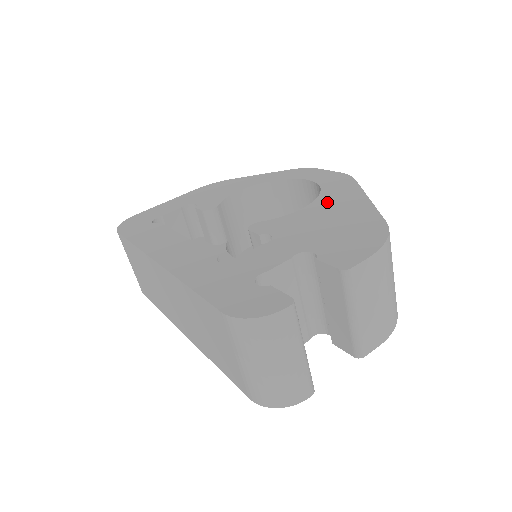
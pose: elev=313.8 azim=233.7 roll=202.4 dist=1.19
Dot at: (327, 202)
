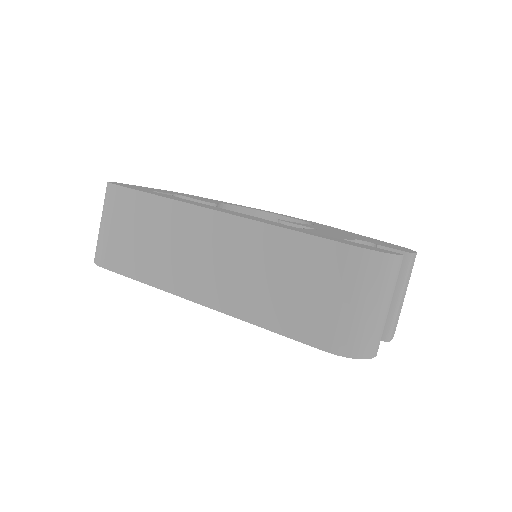
Dot at: occluded
